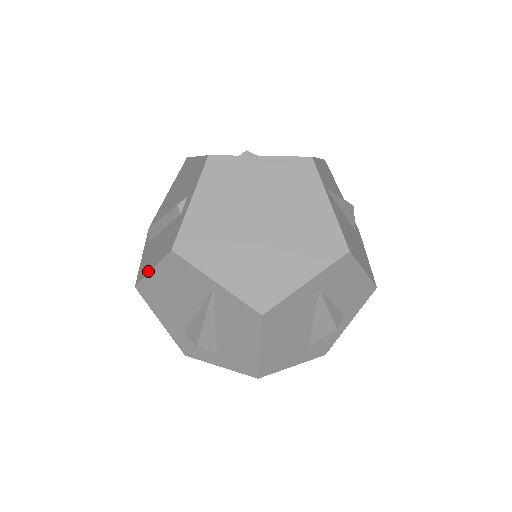
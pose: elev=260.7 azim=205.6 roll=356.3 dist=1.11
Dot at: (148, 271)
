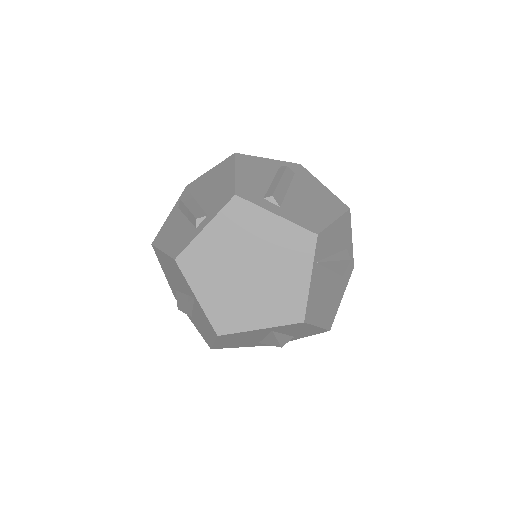
Dot at: (161, 247)
